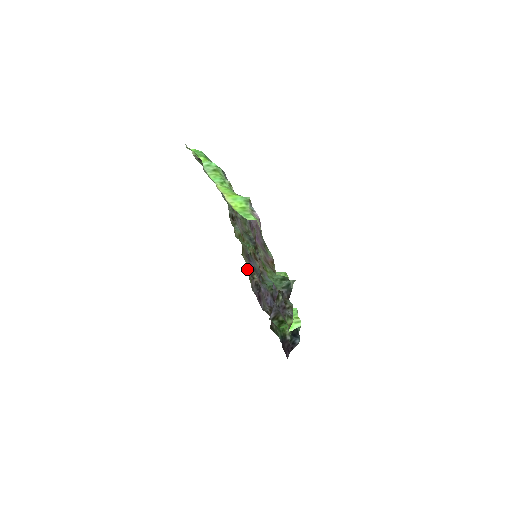
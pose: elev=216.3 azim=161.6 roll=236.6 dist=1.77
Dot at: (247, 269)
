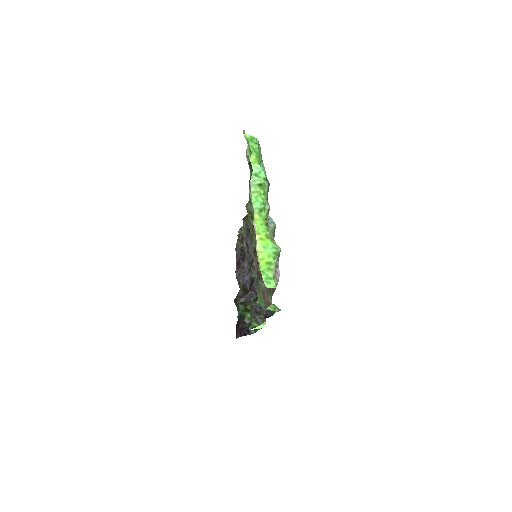
Dot at: (241, 230)
